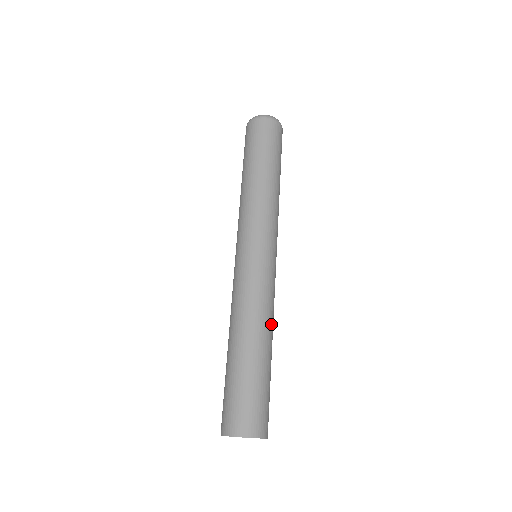
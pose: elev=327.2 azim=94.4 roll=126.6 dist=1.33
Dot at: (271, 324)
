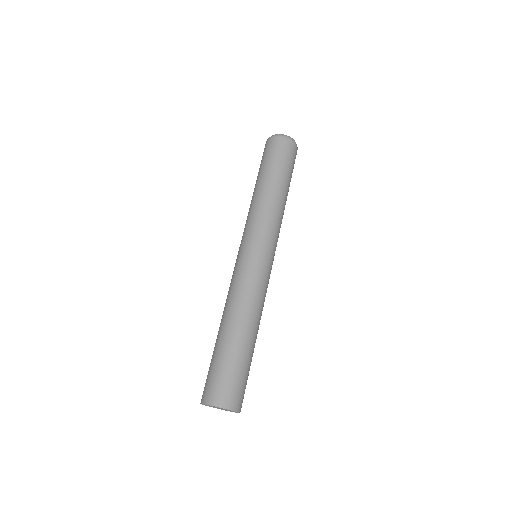
Dot at: (260, 317)
